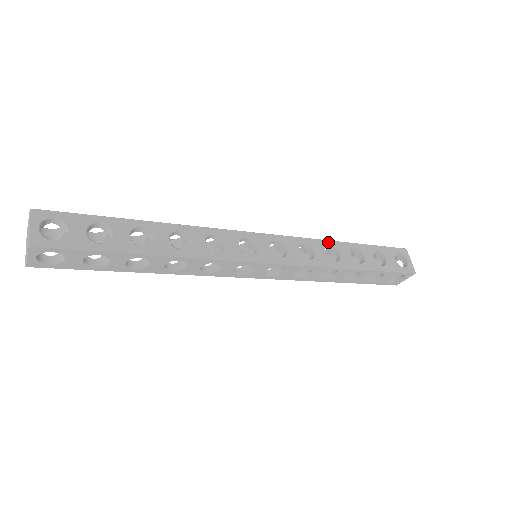
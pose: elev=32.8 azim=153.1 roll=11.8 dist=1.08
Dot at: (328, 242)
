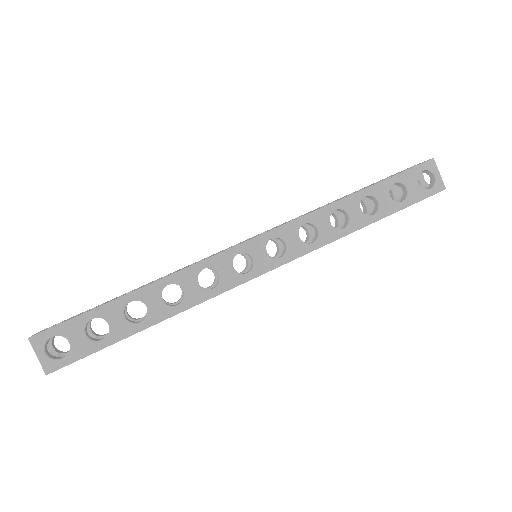
Dot at: occluded
